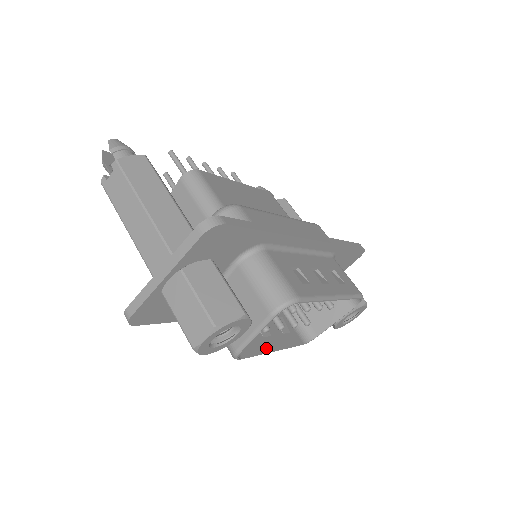
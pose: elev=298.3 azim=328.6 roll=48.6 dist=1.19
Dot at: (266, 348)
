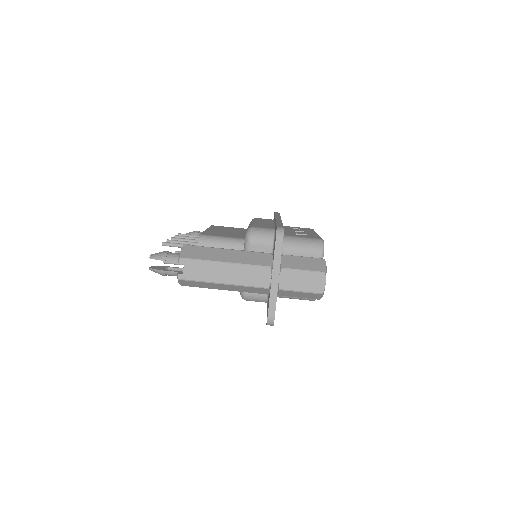
Dot at: occluded
